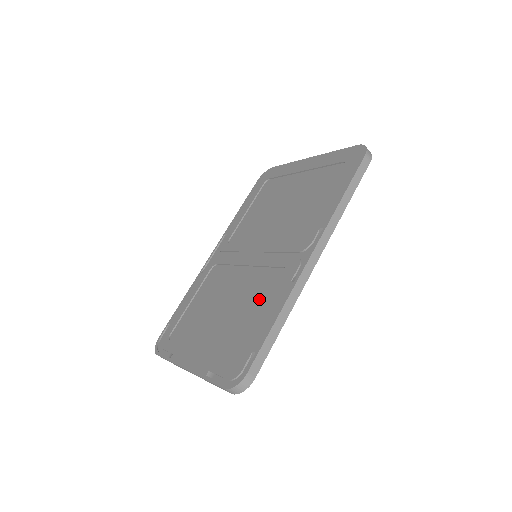
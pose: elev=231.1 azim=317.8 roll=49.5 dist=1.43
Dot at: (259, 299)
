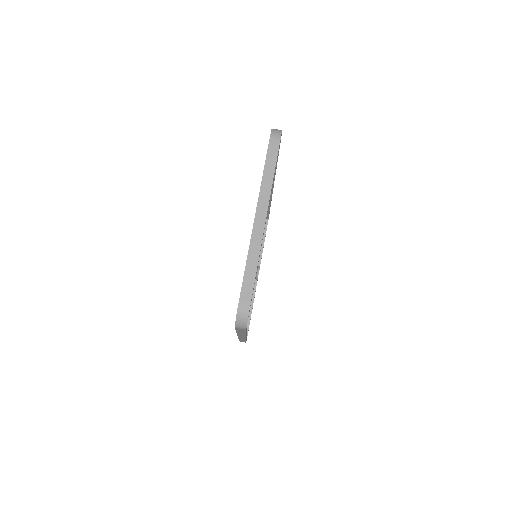
Dot at: occluded
